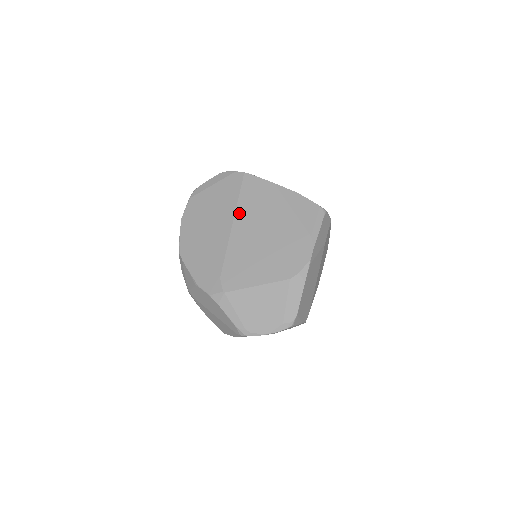
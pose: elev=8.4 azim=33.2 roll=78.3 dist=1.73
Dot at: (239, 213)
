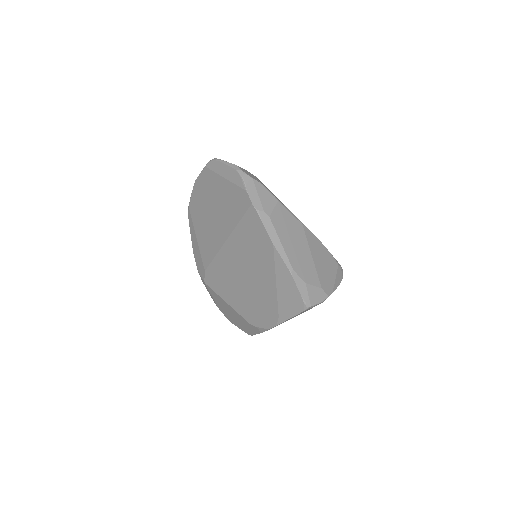
Dot at: (233, 239)
